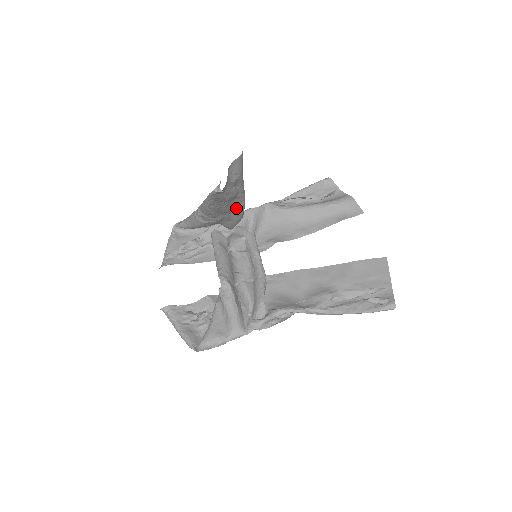
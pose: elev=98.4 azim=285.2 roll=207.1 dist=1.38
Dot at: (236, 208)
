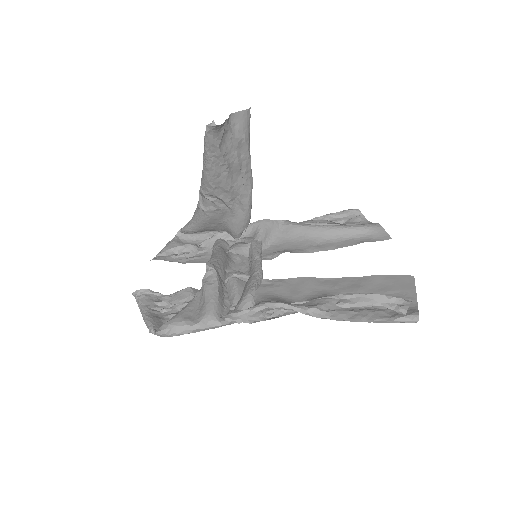
Dot at: (241, 193)
